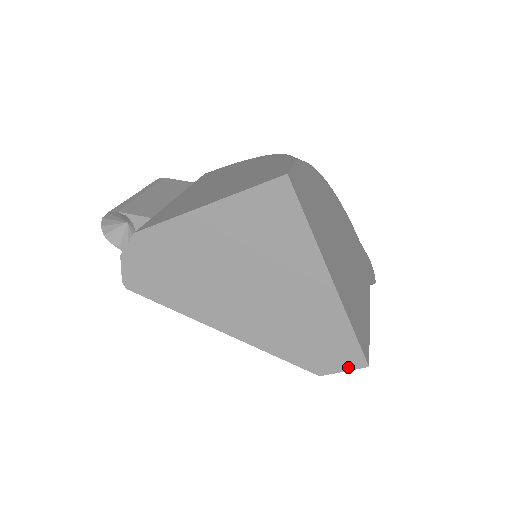
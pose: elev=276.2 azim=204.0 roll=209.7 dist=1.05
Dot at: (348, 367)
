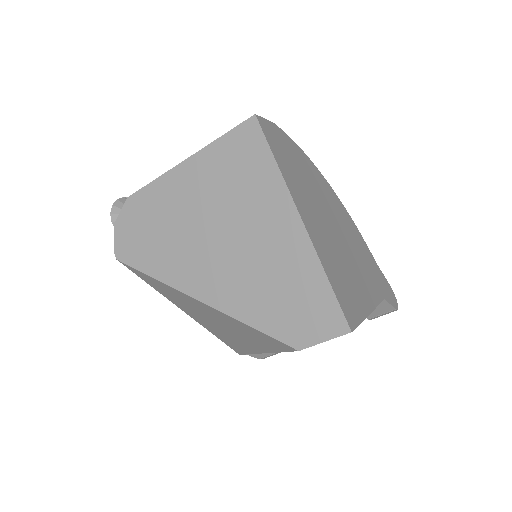
Dot at: (329, 335)
